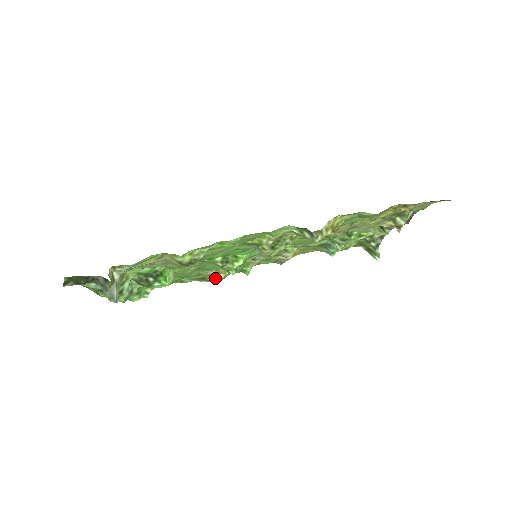
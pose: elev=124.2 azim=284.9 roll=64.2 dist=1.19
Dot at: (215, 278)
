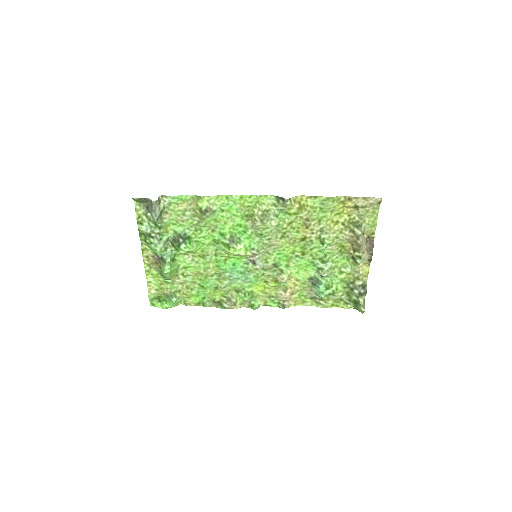
Dot at: (228, 301)
